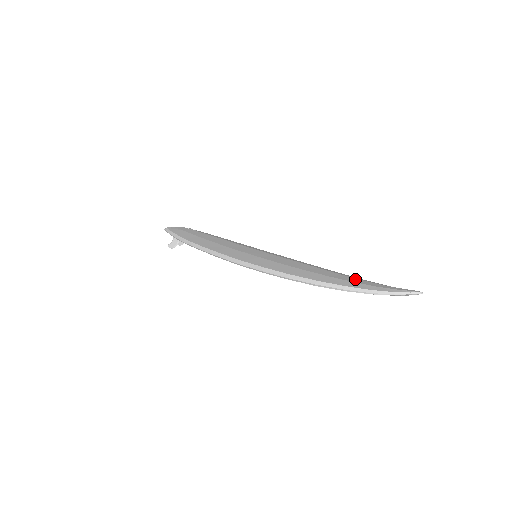
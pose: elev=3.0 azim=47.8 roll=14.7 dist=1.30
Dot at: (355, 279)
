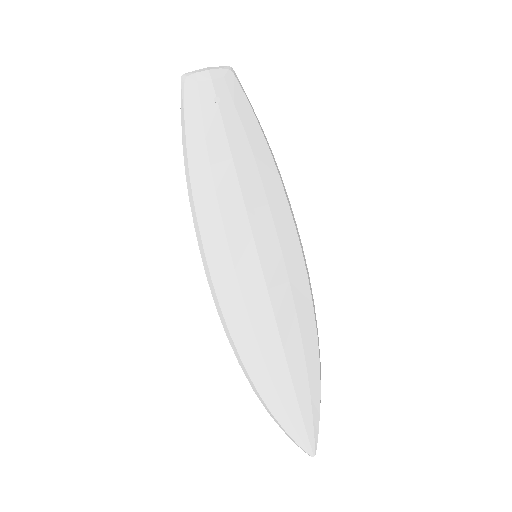
Dot at: (292, 398)
